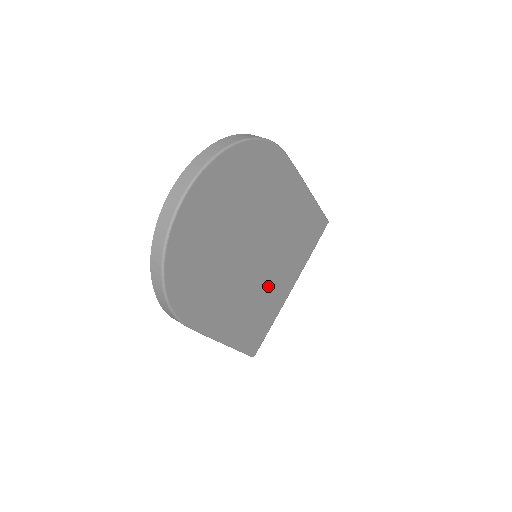
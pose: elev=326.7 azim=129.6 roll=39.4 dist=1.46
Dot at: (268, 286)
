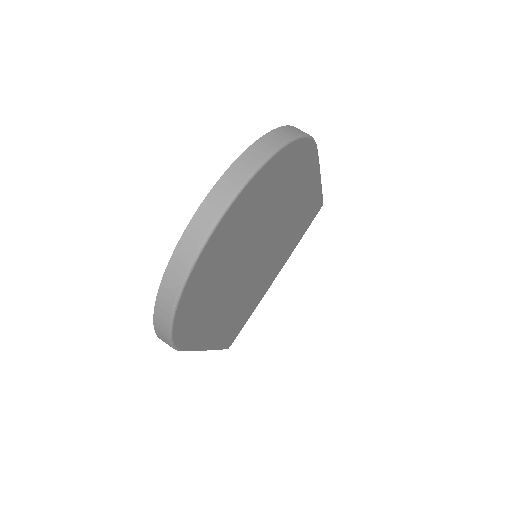
Dot at: (259, 283)
